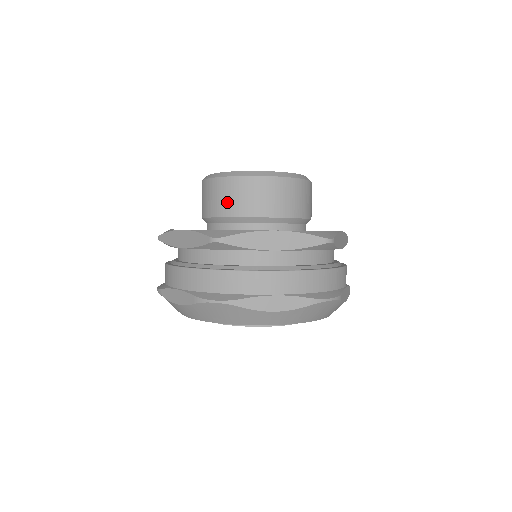
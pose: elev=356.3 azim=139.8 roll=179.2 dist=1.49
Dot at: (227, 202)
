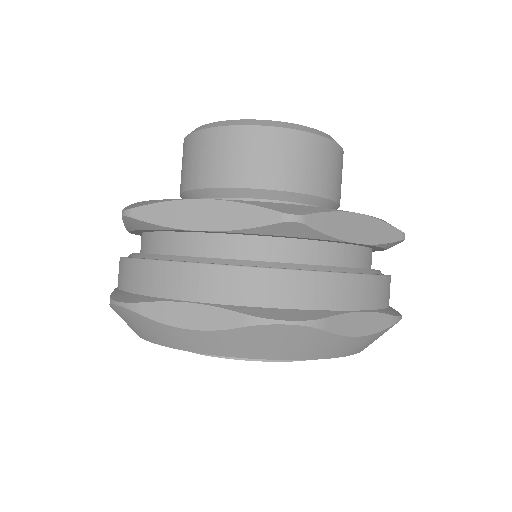
Dot at: (187, 170)
